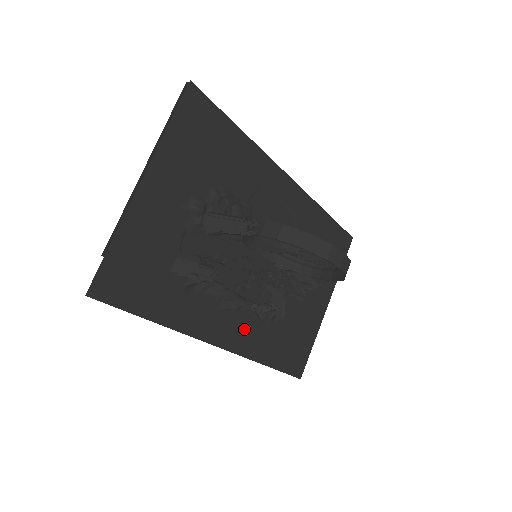
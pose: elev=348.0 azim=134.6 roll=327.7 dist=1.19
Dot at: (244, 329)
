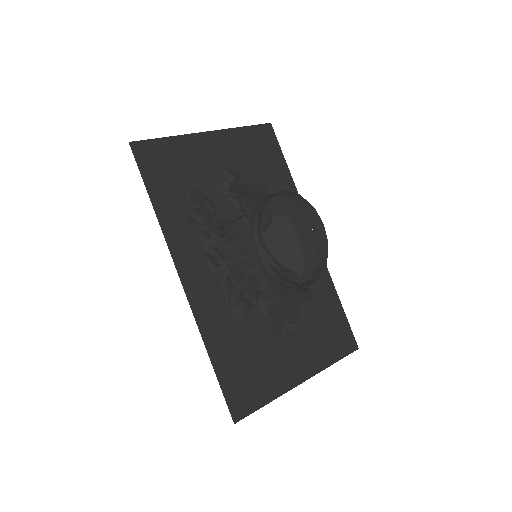
Dot at: (211, 294)
